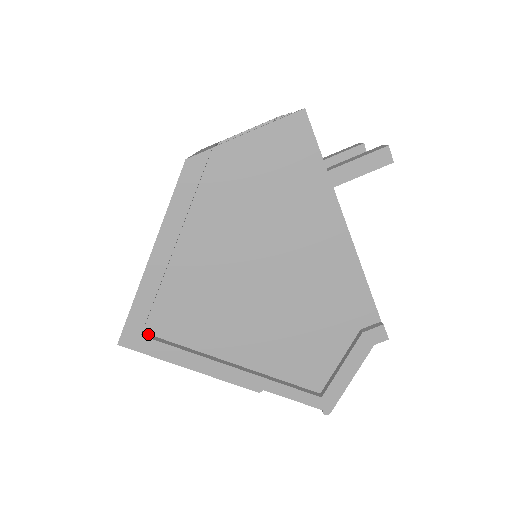
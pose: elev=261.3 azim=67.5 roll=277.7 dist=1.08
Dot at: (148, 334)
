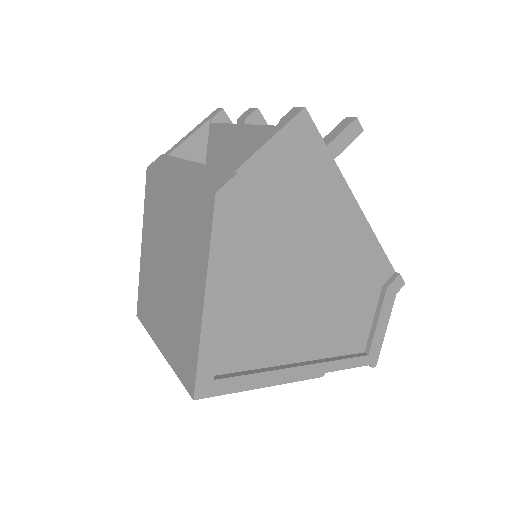
Dot at: (216, 375)
